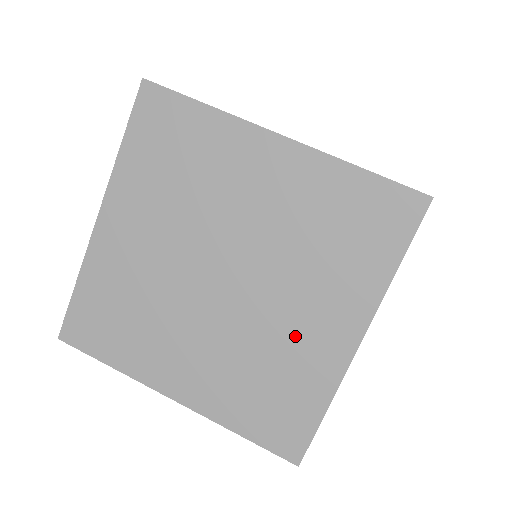
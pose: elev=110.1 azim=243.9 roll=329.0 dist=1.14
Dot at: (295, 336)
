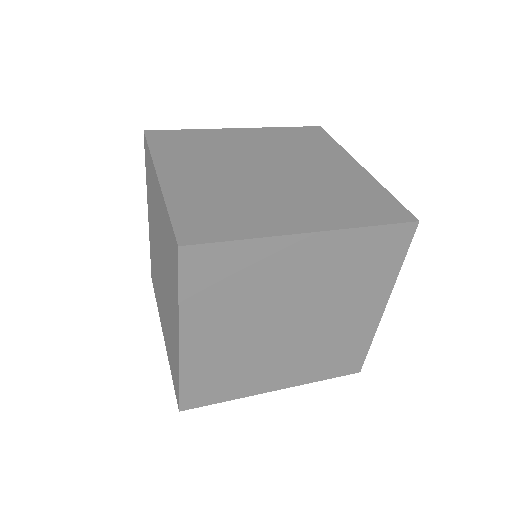
Dot at: (273, 207)
